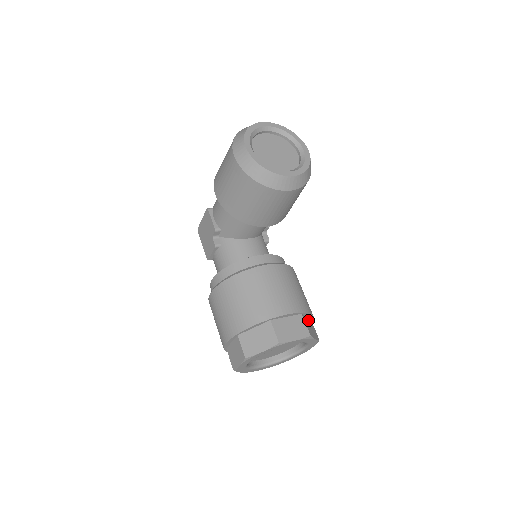
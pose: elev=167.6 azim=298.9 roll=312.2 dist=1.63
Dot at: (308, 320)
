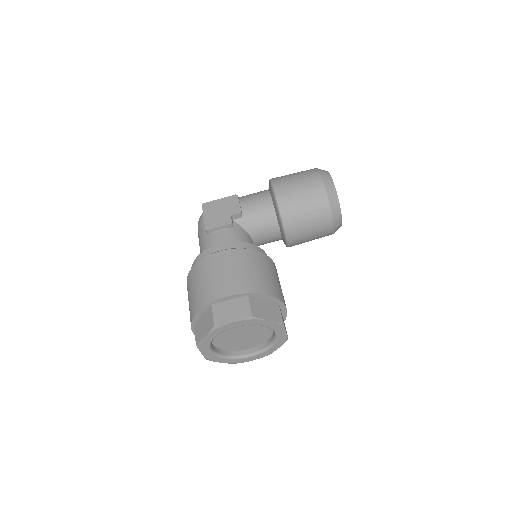
Dot at: occluded
